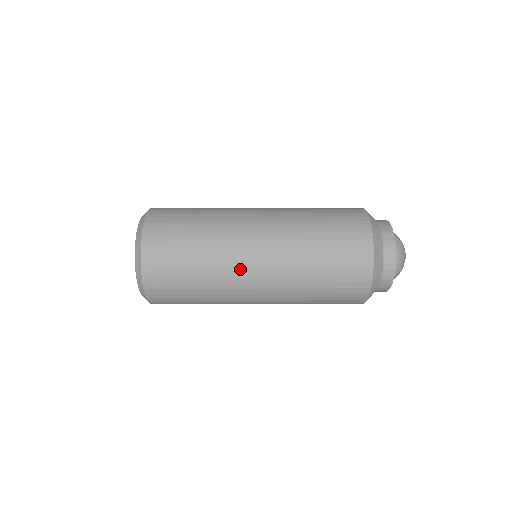
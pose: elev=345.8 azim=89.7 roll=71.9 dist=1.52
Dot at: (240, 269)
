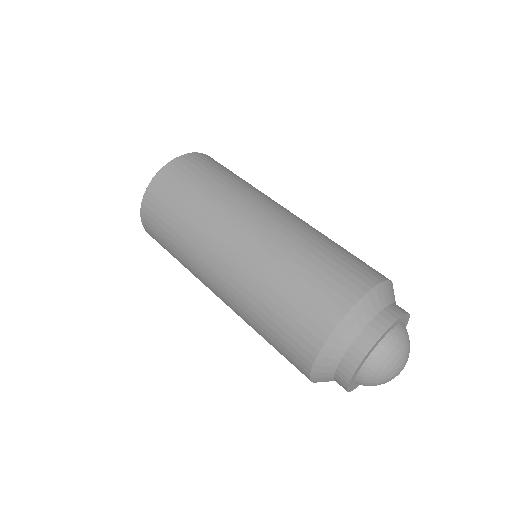
Dot at: occluded
